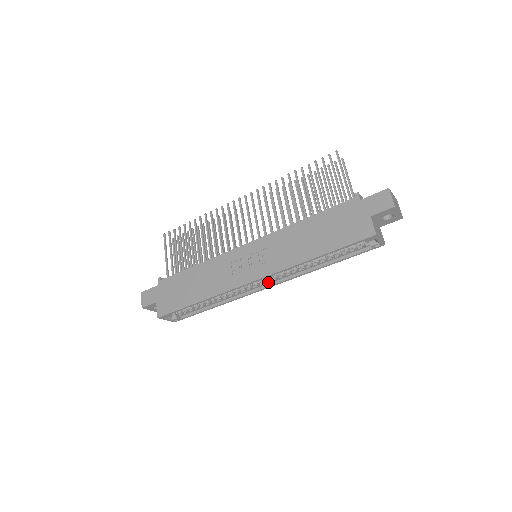
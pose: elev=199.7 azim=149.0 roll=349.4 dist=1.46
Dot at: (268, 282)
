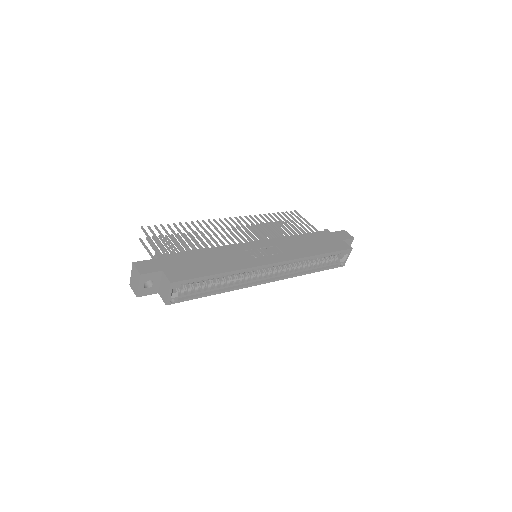
Dot at: (271, 276)
